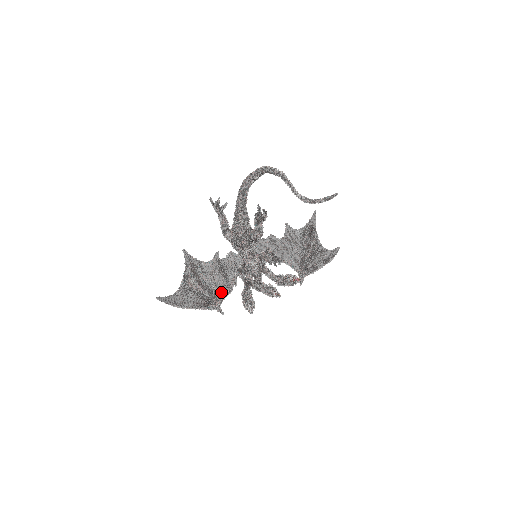
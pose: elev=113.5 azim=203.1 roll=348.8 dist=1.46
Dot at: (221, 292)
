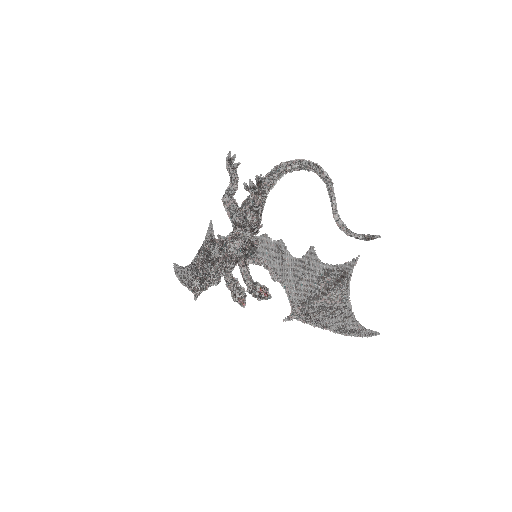
Dot at: occluded
